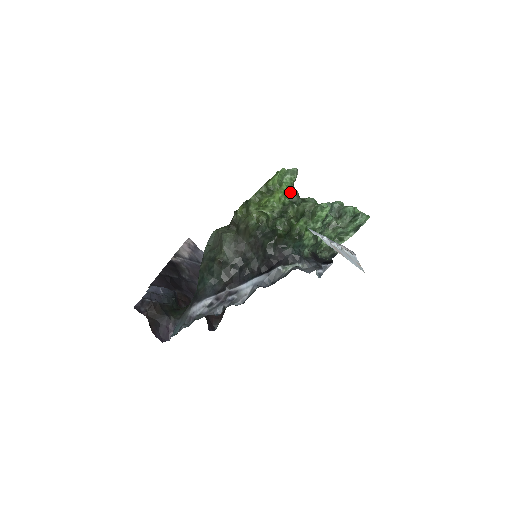
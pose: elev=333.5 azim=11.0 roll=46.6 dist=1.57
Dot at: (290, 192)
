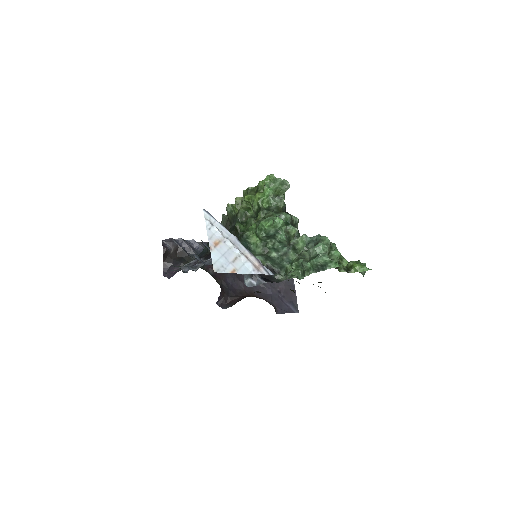
Dot at: (271, 199)
